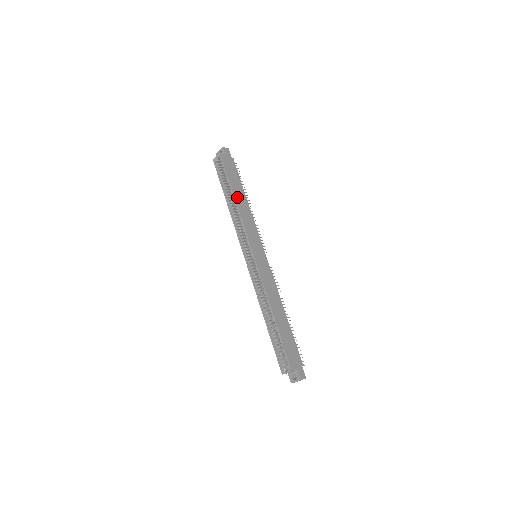
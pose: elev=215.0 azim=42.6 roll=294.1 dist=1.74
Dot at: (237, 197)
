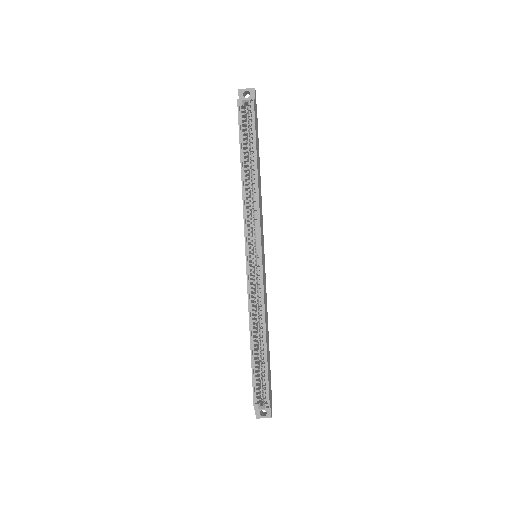
Dot at: (258, 171)
